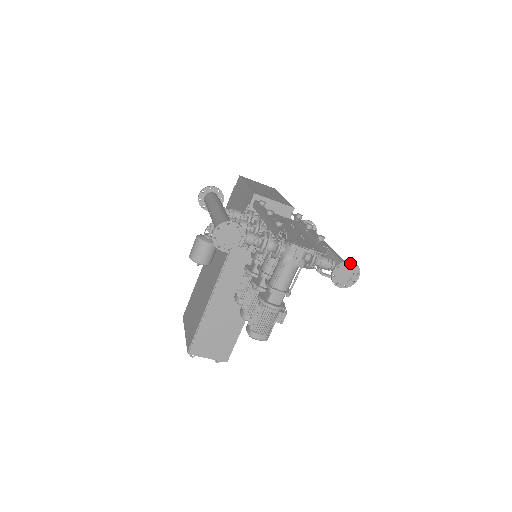
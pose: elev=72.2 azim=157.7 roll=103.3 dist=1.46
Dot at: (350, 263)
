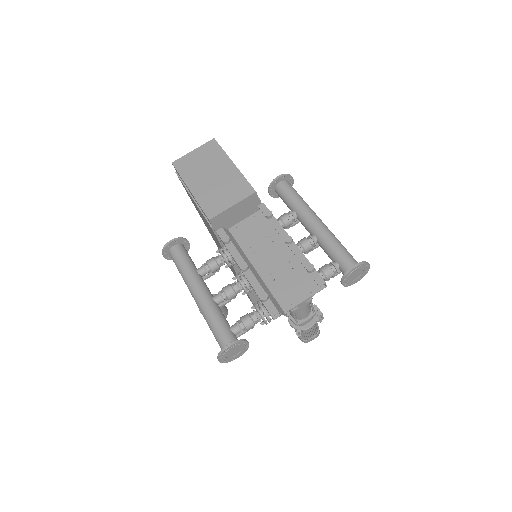
Dot at: (354, 269)
